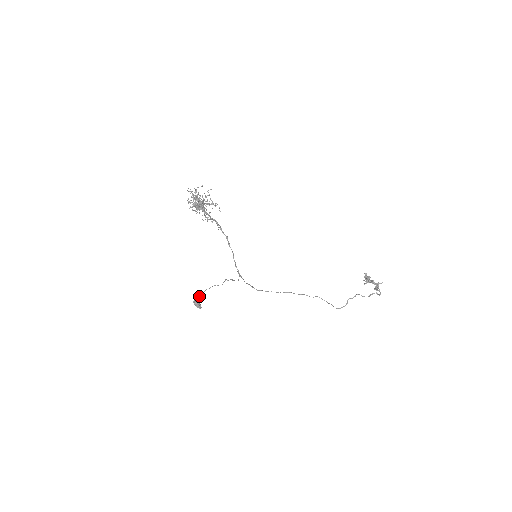
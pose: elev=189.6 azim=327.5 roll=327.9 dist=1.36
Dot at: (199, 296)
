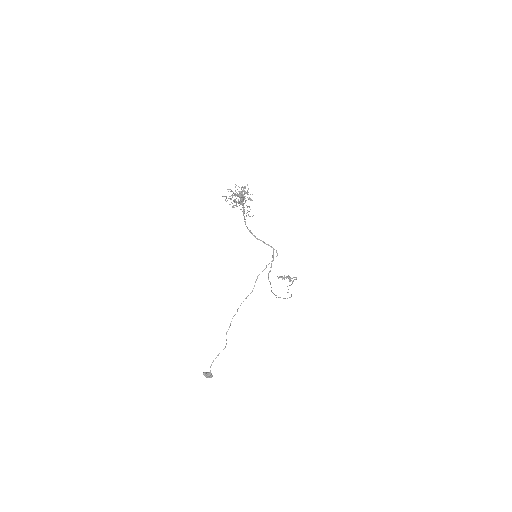
Dot at: occluded
